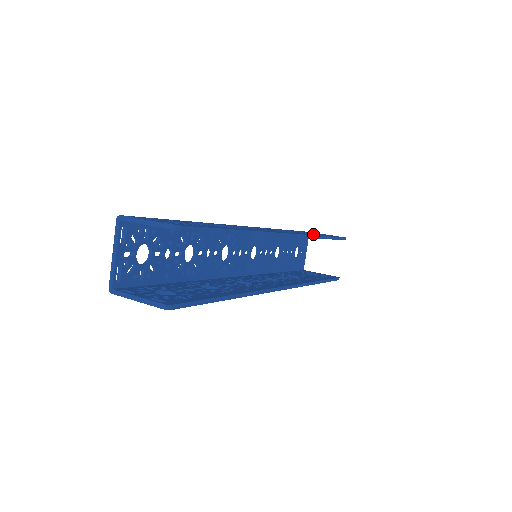
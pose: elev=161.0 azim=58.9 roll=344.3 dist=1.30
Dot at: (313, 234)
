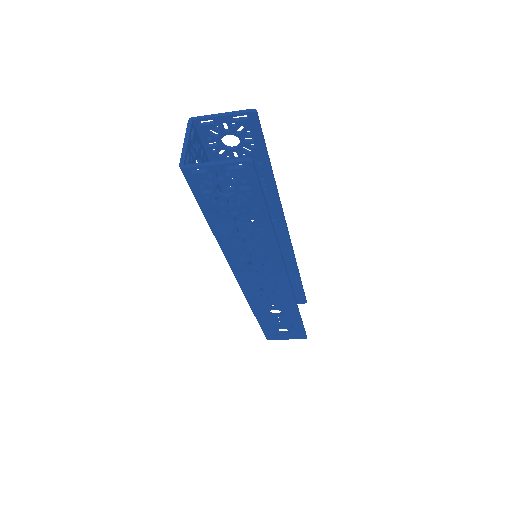
Dot at: (290, 270)
